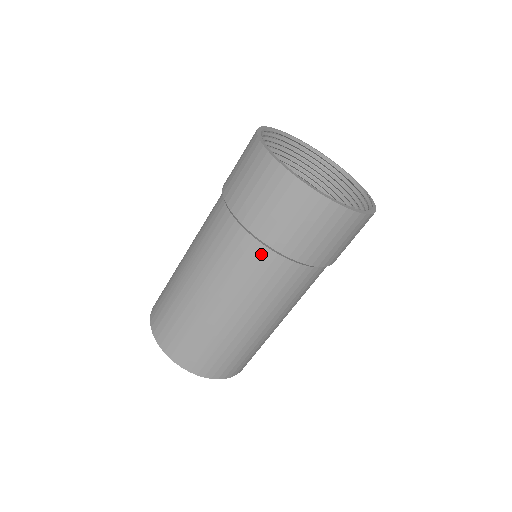
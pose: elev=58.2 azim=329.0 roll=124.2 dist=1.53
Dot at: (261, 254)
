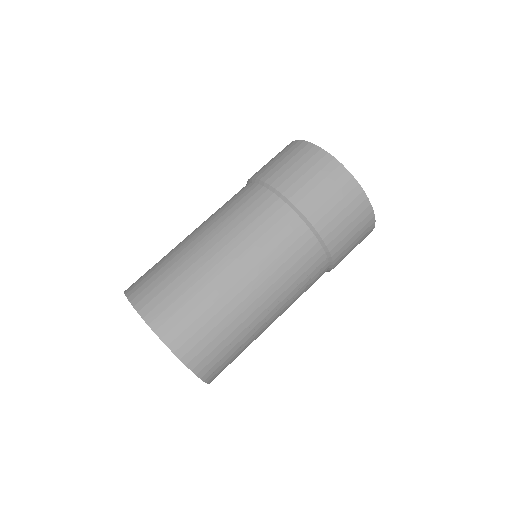
Dot at: (270, 201)
